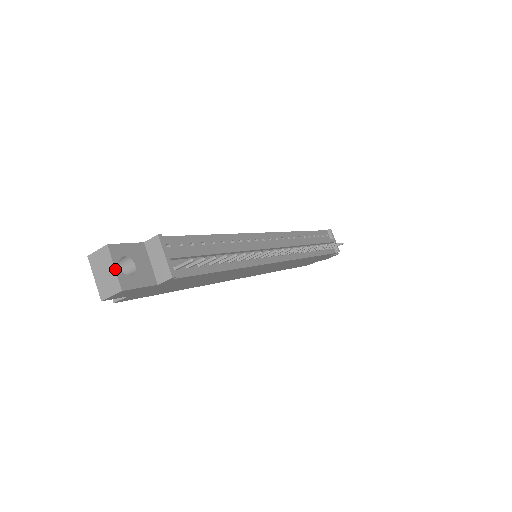
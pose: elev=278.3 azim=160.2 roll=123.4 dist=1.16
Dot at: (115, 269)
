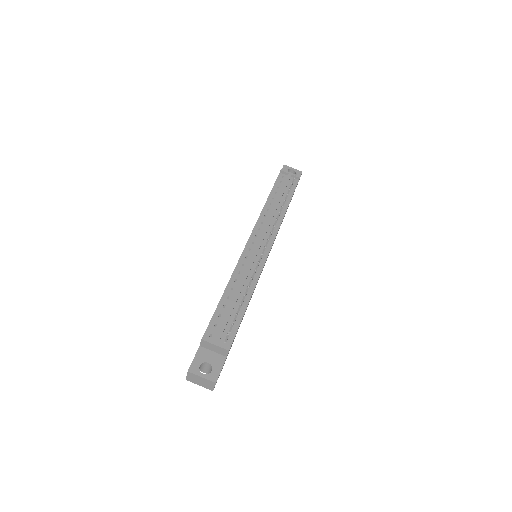
Dot at: (203, 378)
